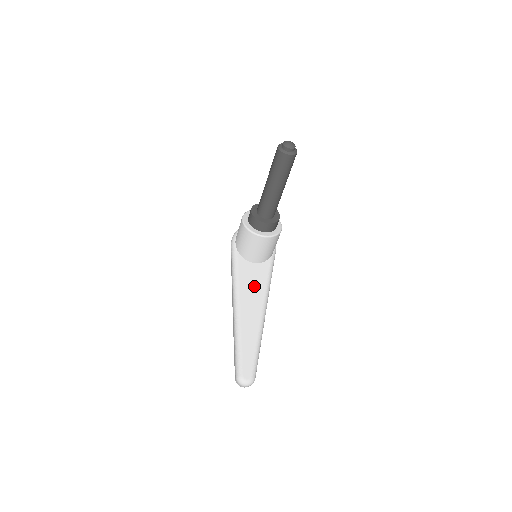
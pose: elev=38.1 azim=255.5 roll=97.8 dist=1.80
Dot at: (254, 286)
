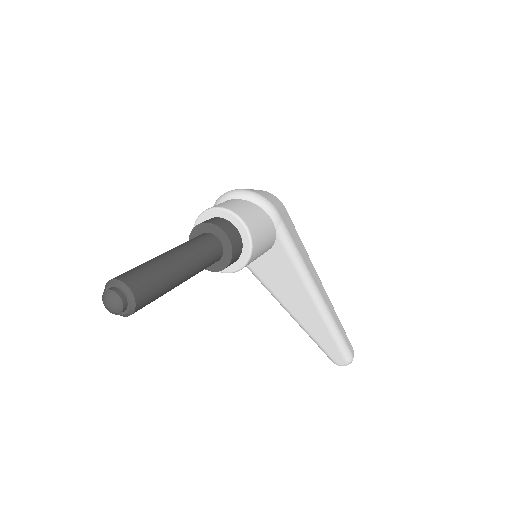
Dot at: (284, 280)
